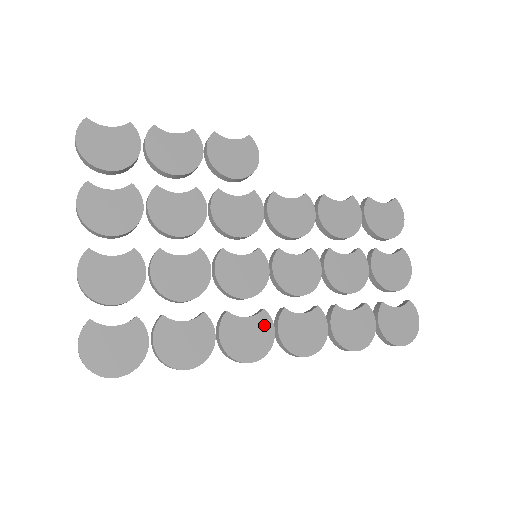
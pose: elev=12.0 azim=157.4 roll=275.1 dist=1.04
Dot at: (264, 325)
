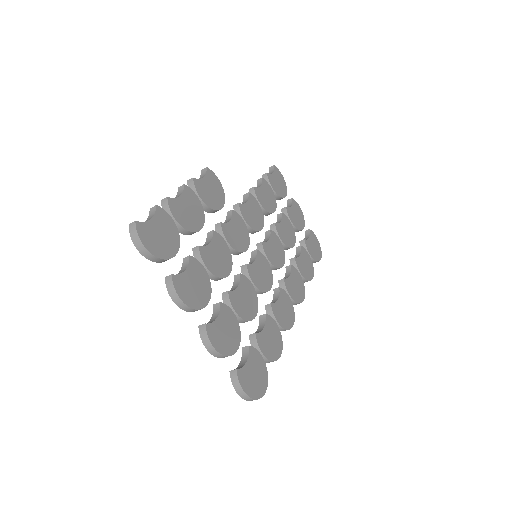
Dot at: (285, 297)
